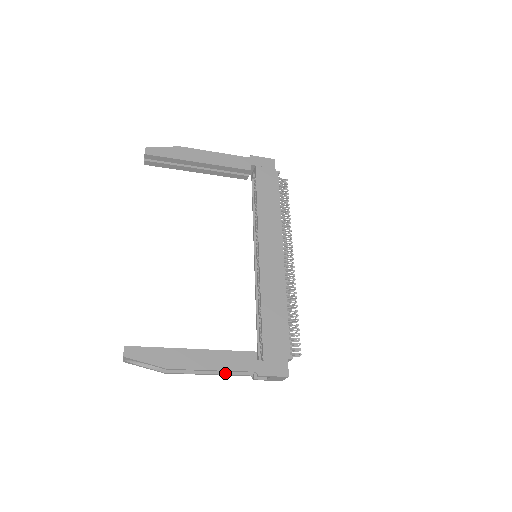
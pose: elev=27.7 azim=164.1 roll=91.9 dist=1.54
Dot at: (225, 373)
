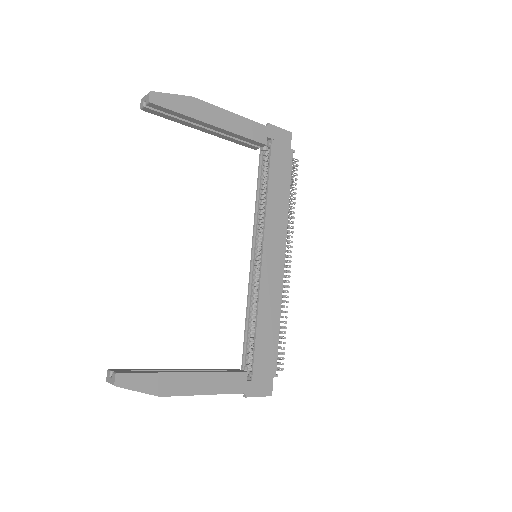
Dot at: occluded
